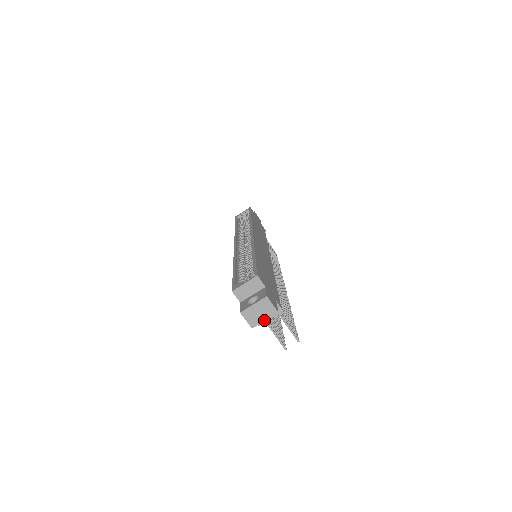
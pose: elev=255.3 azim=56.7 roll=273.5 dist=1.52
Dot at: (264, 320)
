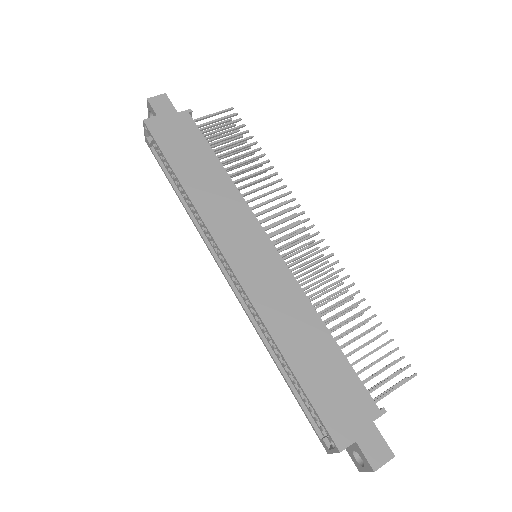
Dot at: occluded
